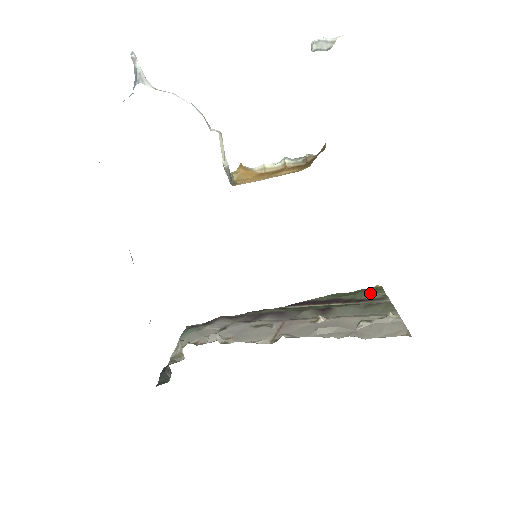
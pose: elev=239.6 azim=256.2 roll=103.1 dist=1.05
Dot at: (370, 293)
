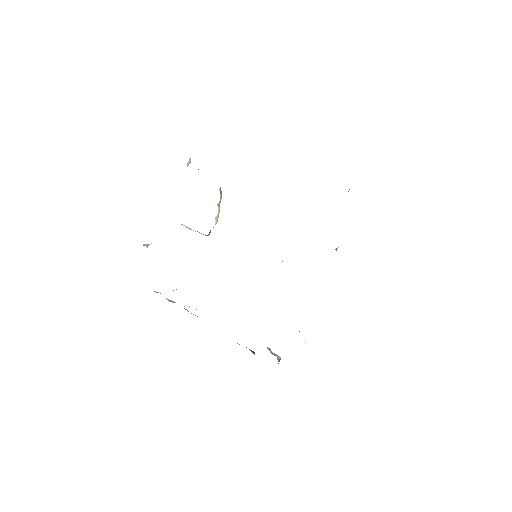
Dot at: occluded
